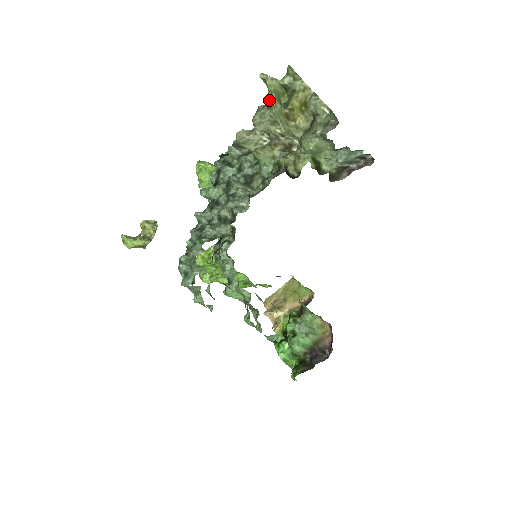
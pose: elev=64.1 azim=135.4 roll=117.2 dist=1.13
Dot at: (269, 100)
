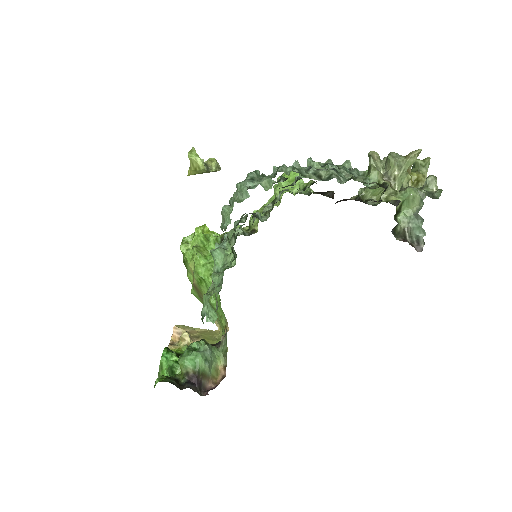
Dot at: (411, 152)
